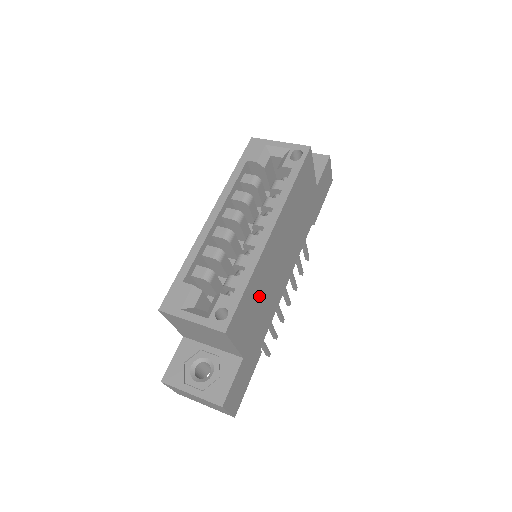
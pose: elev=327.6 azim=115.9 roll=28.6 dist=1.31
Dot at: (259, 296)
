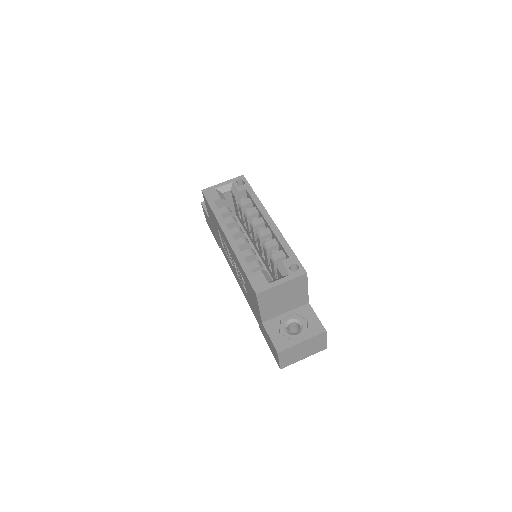
Dot at: occluded
